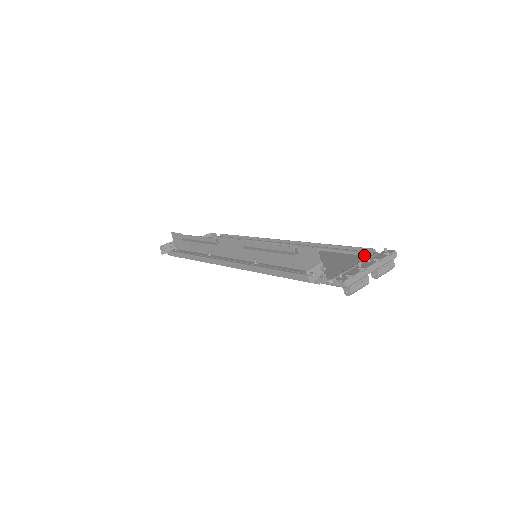
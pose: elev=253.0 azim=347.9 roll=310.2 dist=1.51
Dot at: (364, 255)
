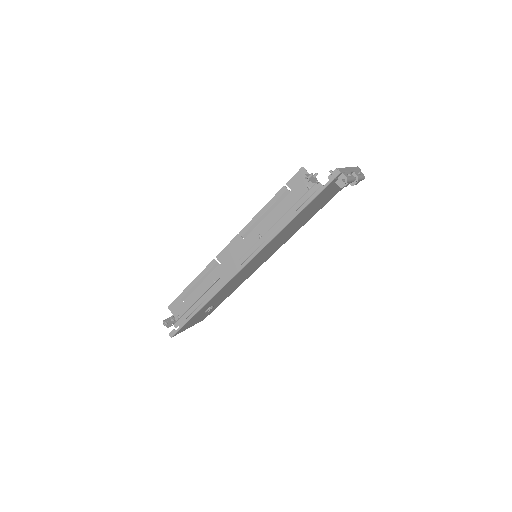
Dot at: (338, 190)
